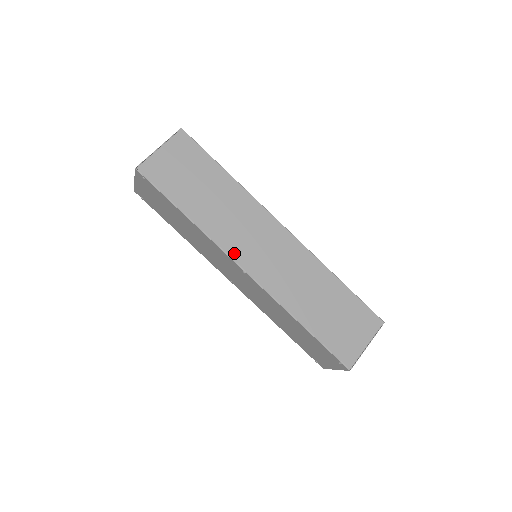
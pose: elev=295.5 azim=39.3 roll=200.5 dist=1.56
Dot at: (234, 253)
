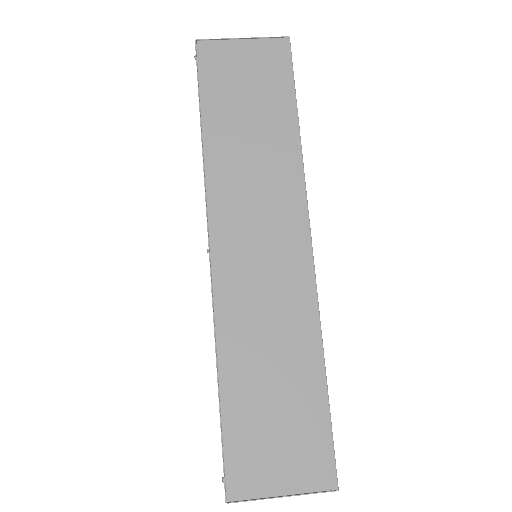
Dot at: (217, 218)
